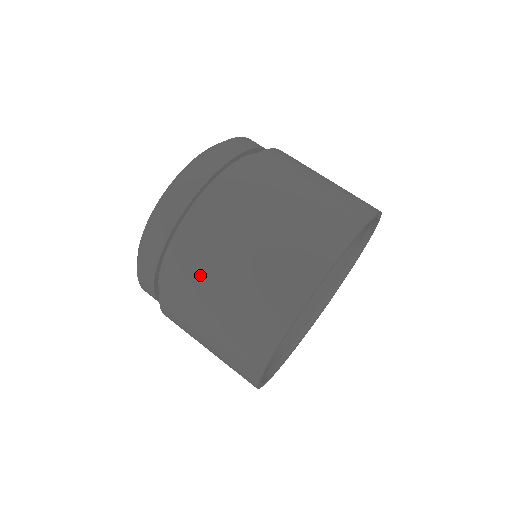
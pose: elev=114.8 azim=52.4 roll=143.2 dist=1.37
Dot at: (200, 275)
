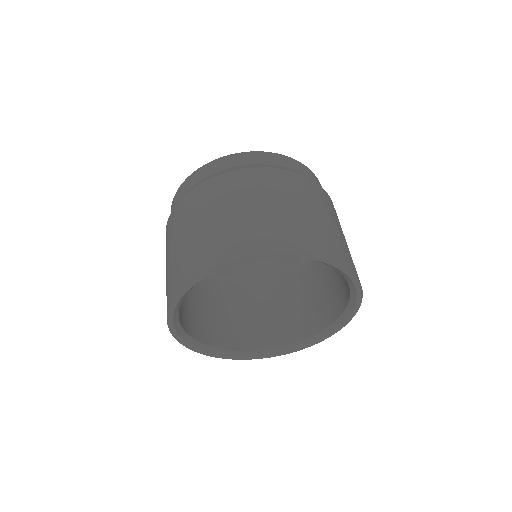
Dot at: (216, 198)
